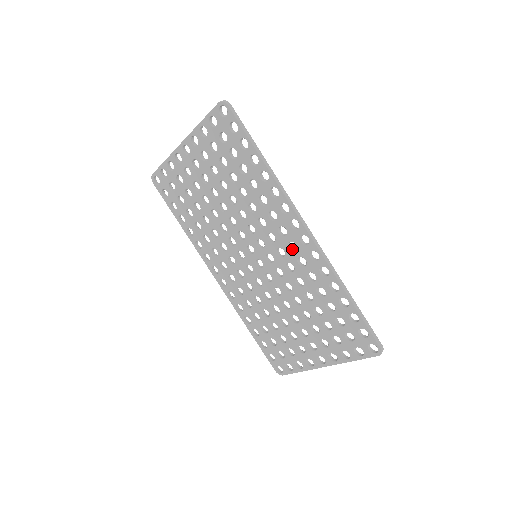
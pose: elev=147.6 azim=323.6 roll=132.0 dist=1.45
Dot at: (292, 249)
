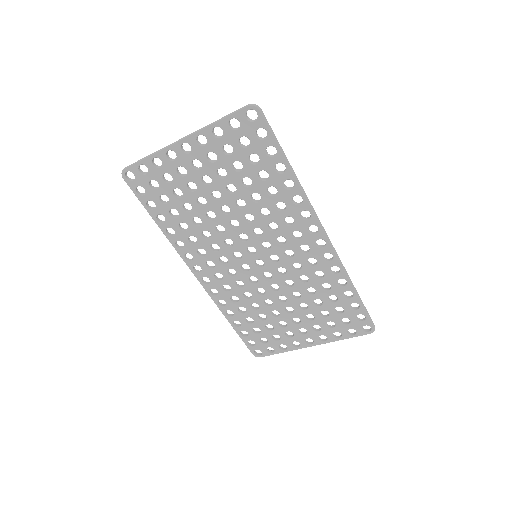
Dot at: (302, 250)
